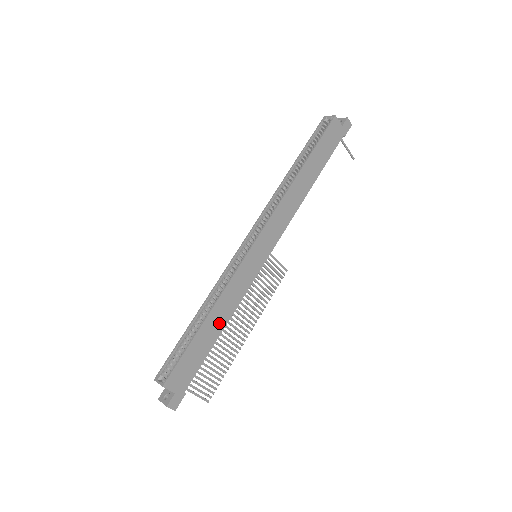
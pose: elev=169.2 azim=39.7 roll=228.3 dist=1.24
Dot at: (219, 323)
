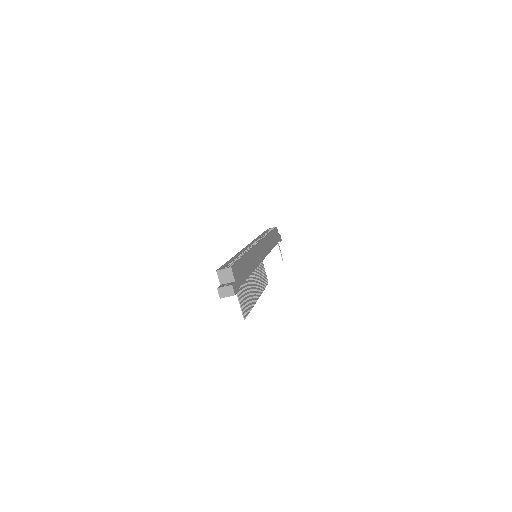
Dot at: (249, 267)
